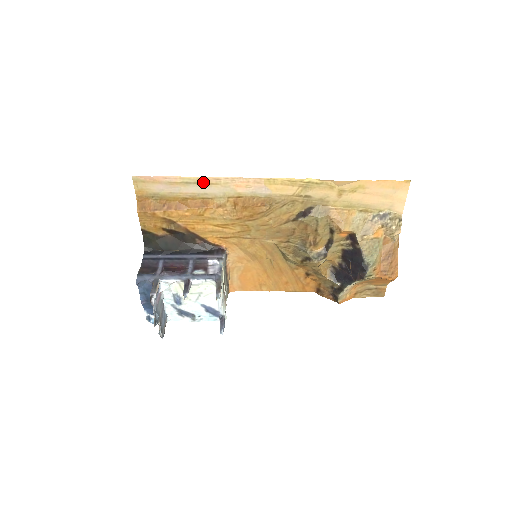
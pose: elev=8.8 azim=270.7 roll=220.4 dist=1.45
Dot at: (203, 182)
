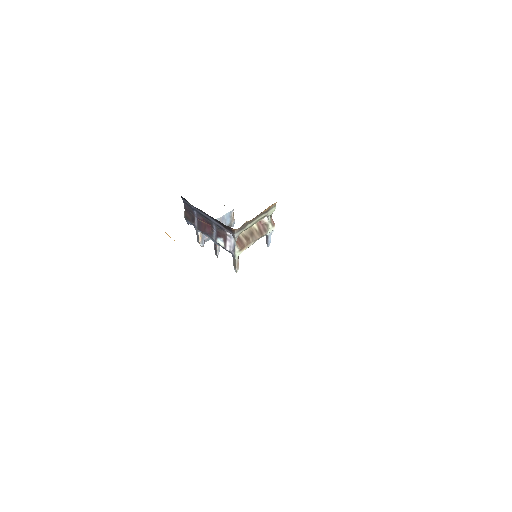
Dot at: occluded
